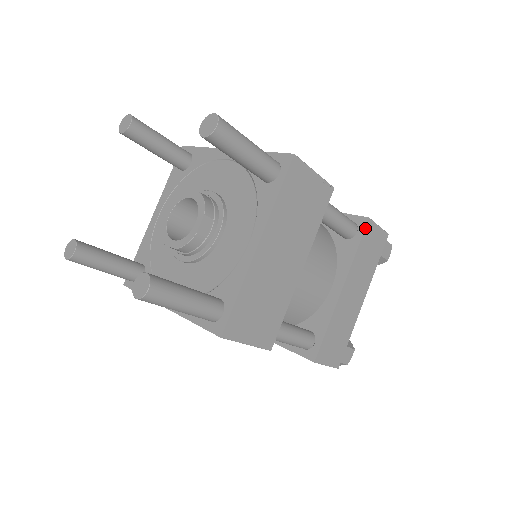
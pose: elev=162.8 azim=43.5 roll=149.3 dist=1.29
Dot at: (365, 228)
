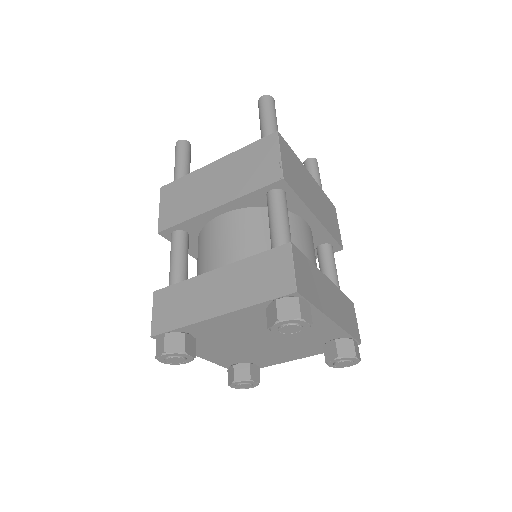
Dot at: (350, 300)
